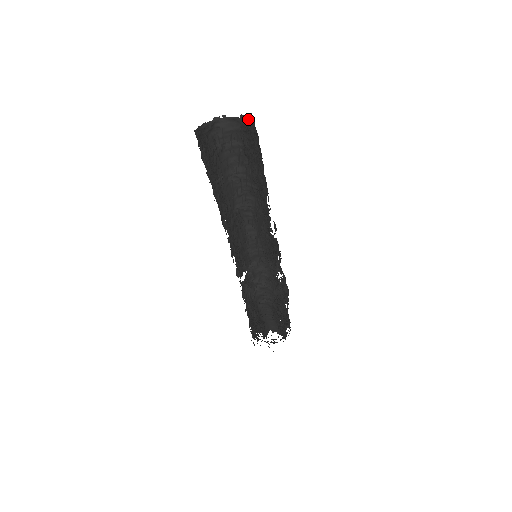
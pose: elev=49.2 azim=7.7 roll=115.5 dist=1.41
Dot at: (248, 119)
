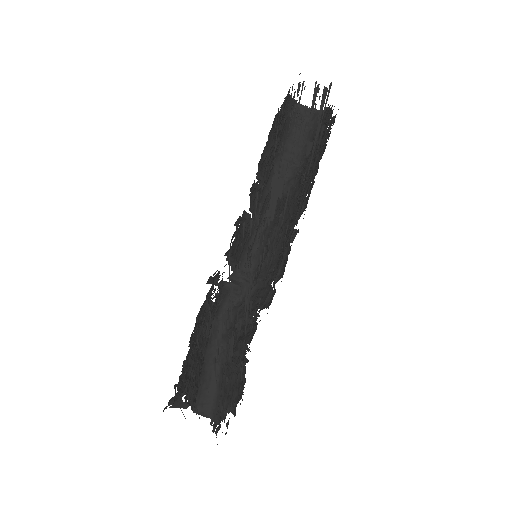
Dot at: occluded
